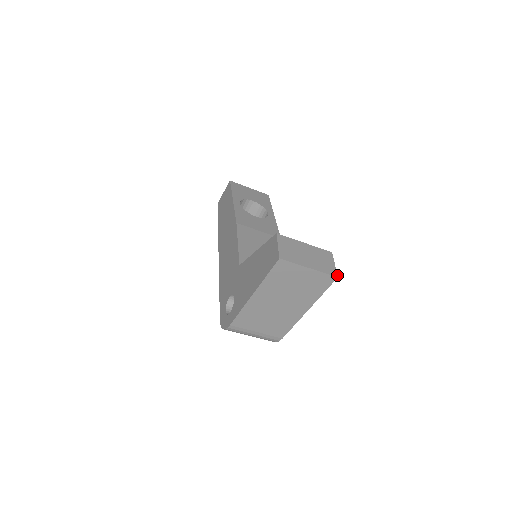
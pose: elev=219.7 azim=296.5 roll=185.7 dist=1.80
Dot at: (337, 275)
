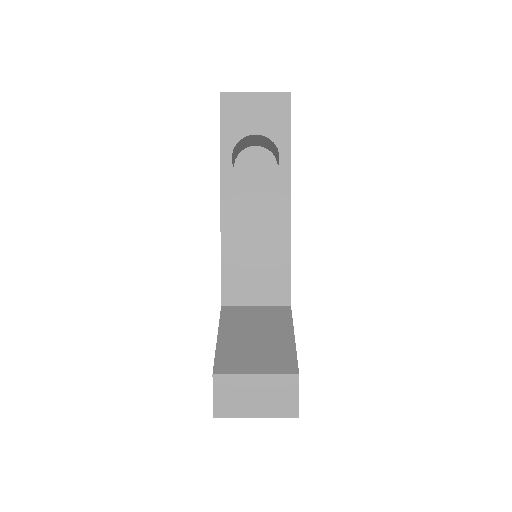
Dot at: (298, 414)
